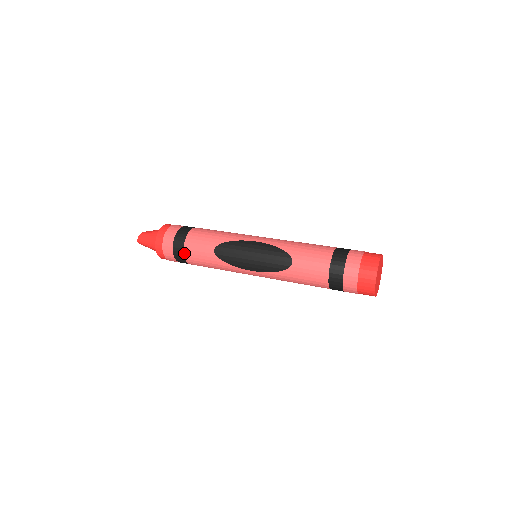
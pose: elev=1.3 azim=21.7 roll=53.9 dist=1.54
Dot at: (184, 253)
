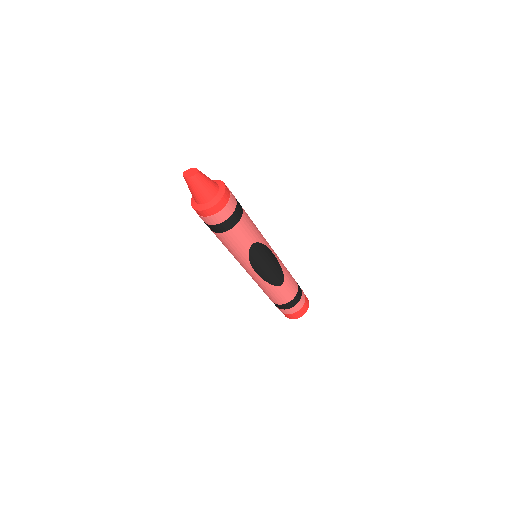
Dot at: (230, 230)
